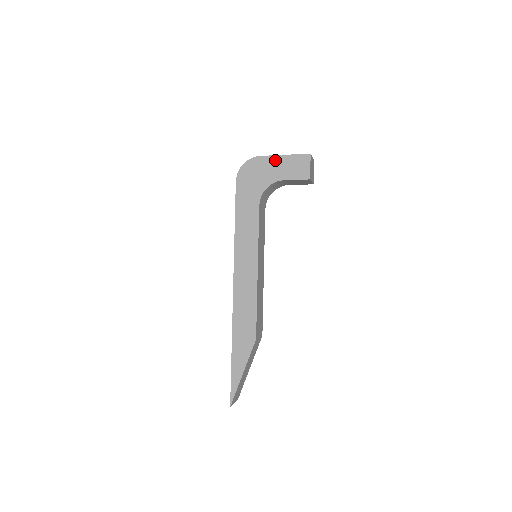
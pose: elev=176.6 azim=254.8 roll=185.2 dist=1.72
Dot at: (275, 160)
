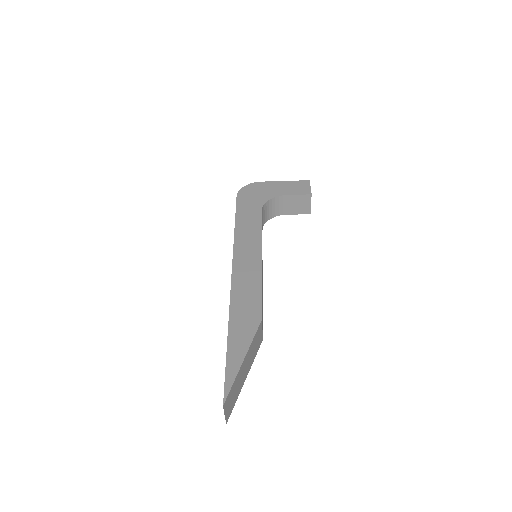
Dot at: (276, 184)
